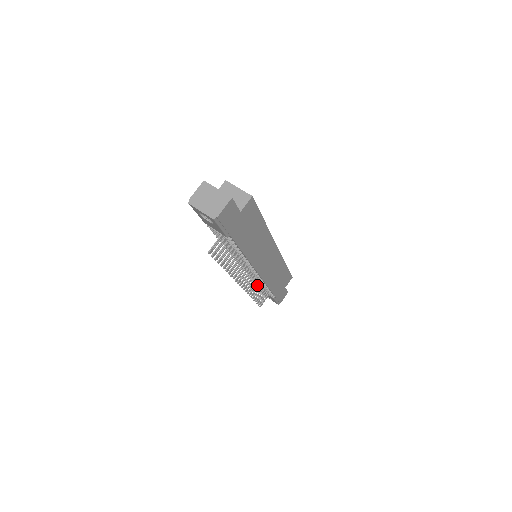
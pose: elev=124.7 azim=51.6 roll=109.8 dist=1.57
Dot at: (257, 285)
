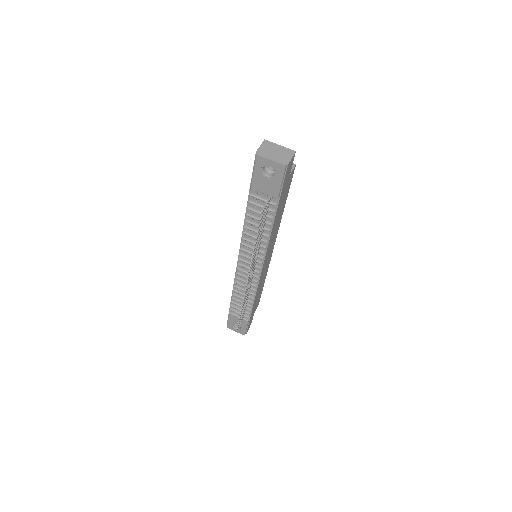
Dot at: (233, 306)
